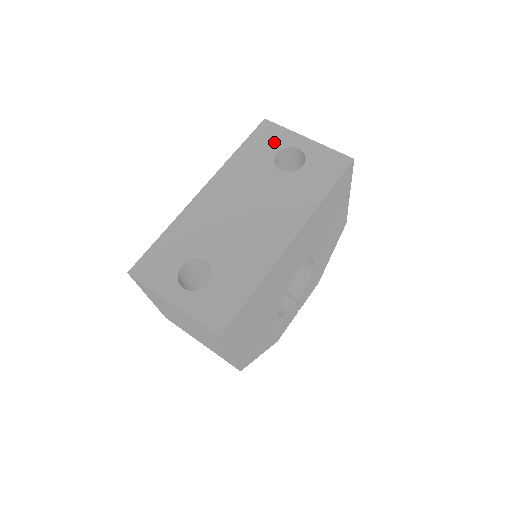
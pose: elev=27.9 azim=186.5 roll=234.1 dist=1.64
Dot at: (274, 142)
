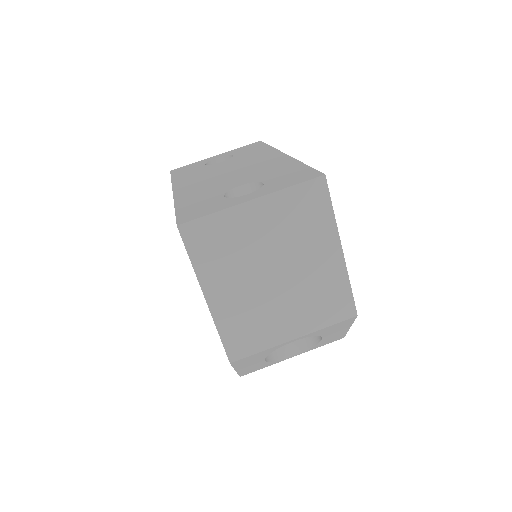
Dot at: (195, 166)
